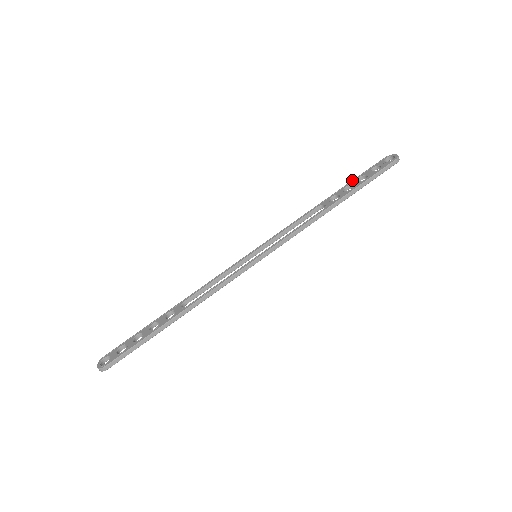
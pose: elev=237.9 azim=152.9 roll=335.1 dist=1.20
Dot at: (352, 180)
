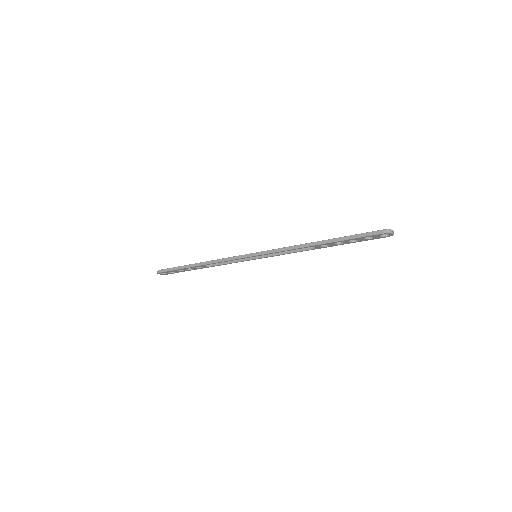
Dot at: occluded
